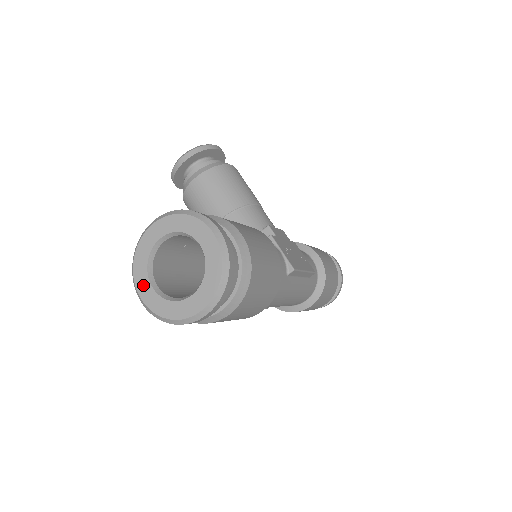
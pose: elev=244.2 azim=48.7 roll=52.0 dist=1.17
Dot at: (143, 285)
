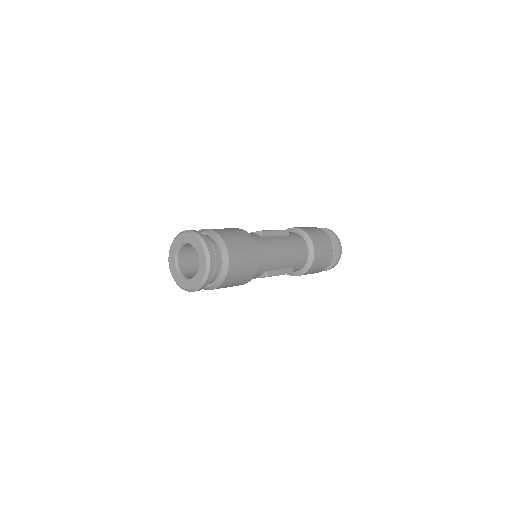
Dot at: (187, 284)
